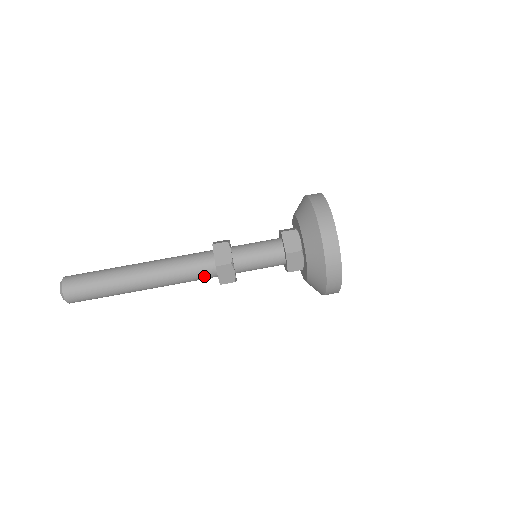
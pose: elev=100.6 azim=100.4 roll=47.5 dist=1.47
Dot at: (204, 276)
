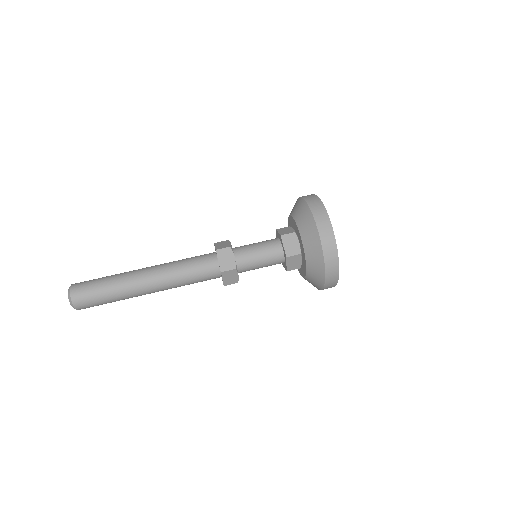
Dot at: (206, 268)
